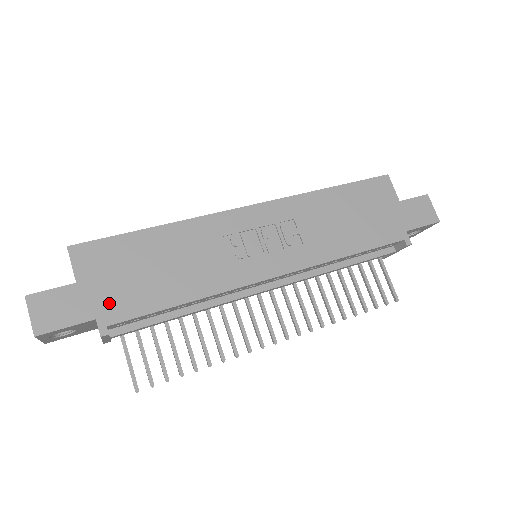
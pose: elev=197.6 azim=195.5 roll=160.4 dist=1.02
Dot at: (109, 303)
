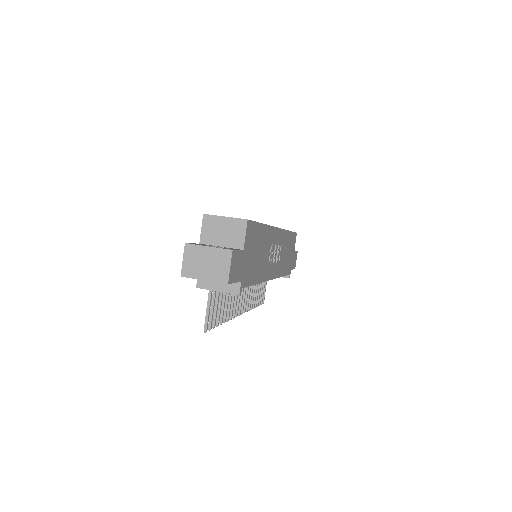
Dot at: (246, 271)
